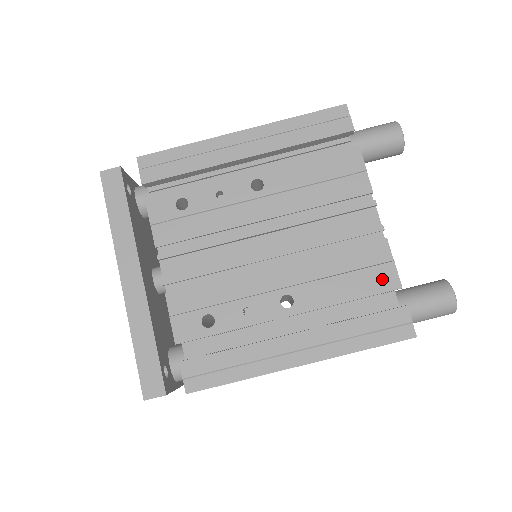
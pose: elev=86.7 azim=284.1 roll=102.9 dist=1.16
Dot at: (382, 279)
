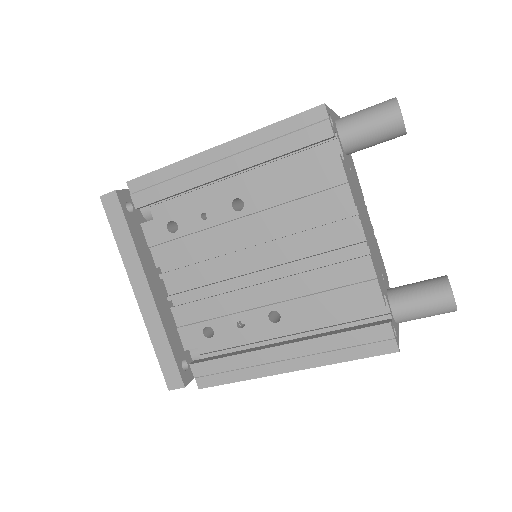
Dot at: (365, 297)
